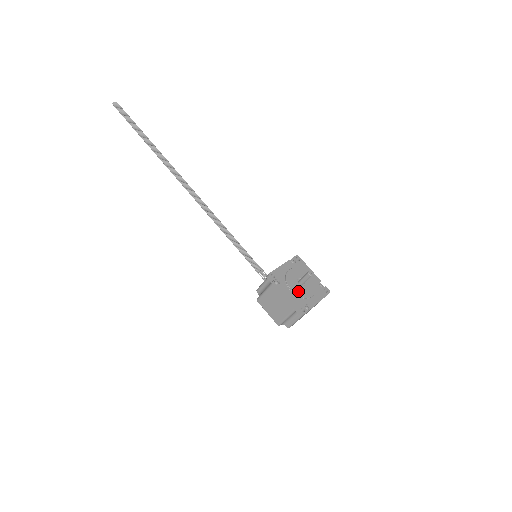
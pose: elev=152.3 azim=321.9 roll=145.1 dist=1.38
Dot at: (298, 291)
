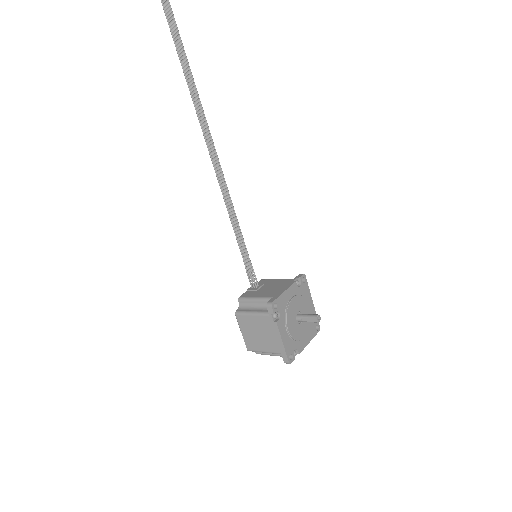
Dot at: (294, 331)
